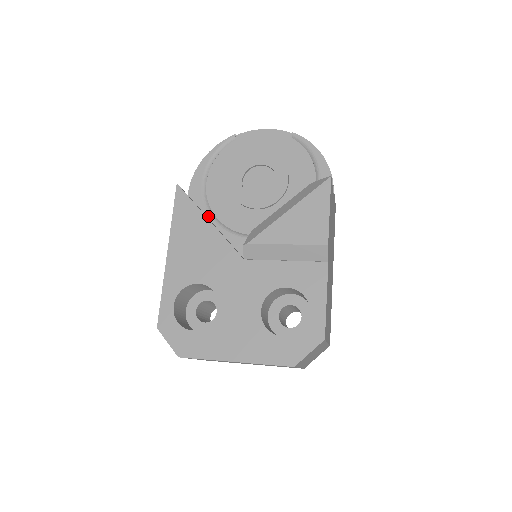
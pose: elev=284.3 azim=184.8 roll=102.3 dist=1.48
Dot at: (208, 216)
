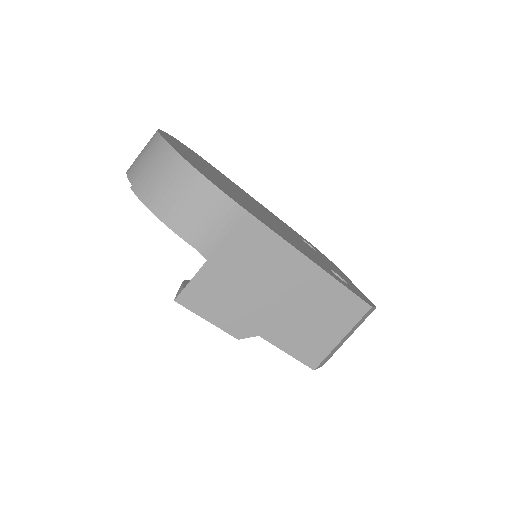
Dot at: occluded
